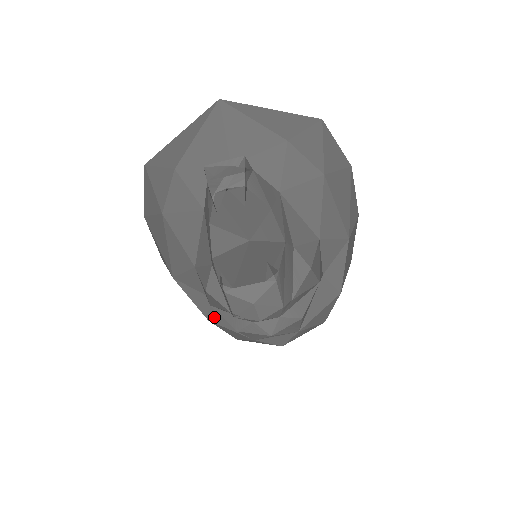
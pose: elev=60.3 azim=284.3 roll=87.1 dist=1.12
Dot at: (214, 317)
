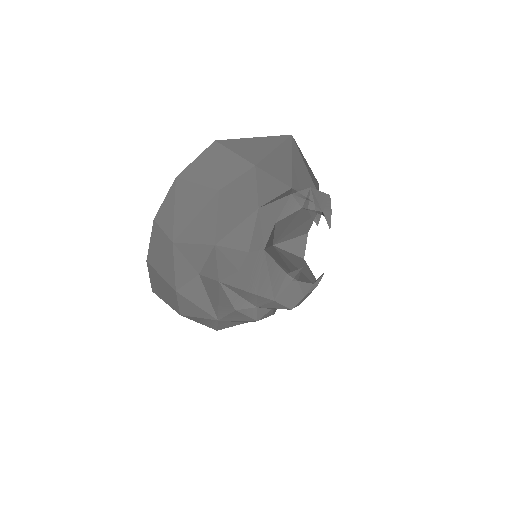
Dot at: (187, 290)
